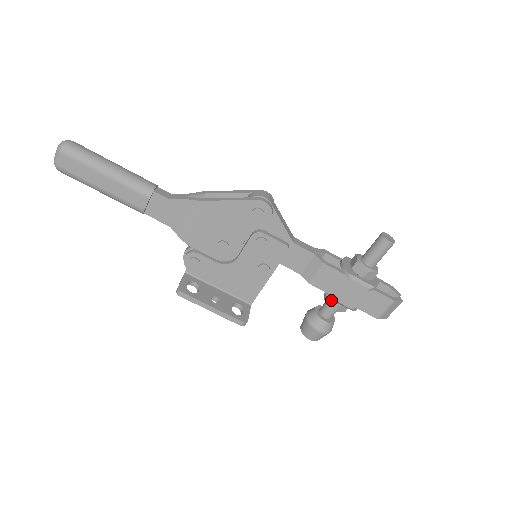
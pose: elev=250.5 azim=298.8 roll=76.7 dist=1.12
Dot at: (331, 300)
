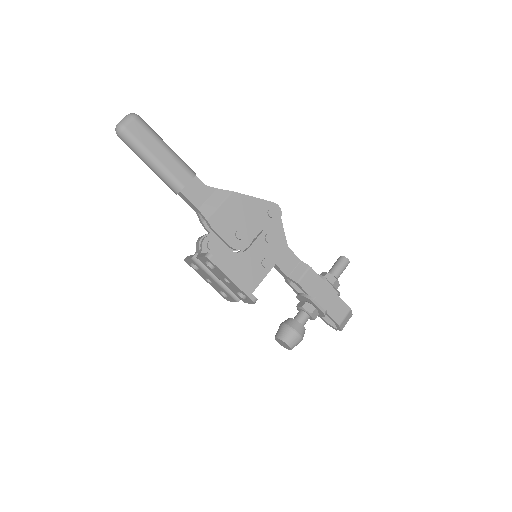
Dot at: (308, 305)
